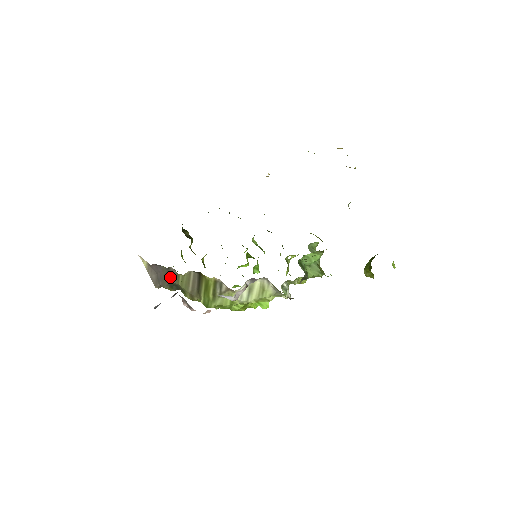
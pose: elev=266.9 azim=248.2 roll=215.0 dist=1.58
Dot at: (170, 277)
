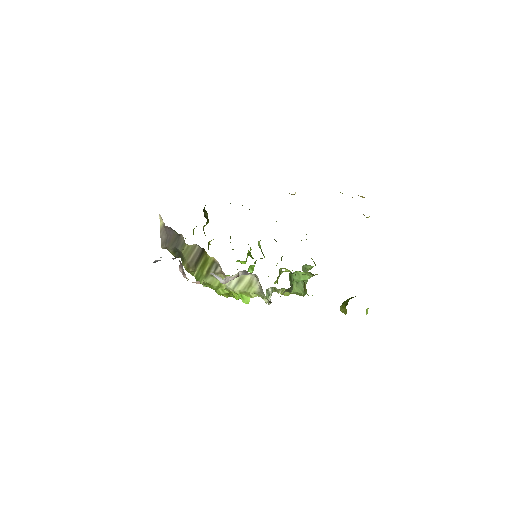
Dot at: (177, 243)
